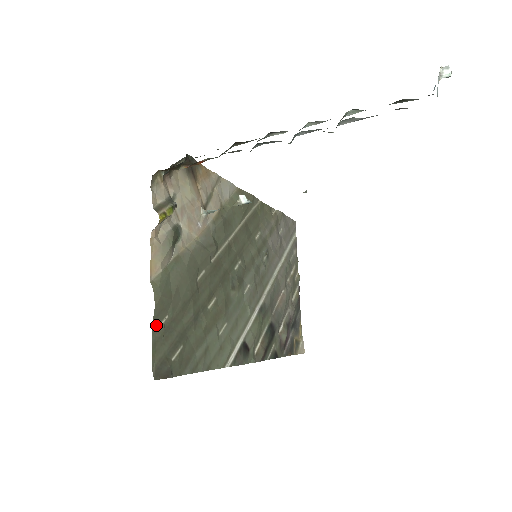
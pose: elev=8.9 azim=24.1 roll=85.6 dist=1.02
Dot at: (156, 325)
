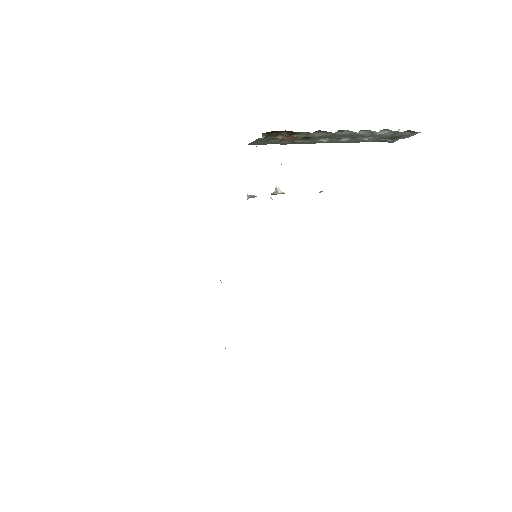
Dot at: occluded
